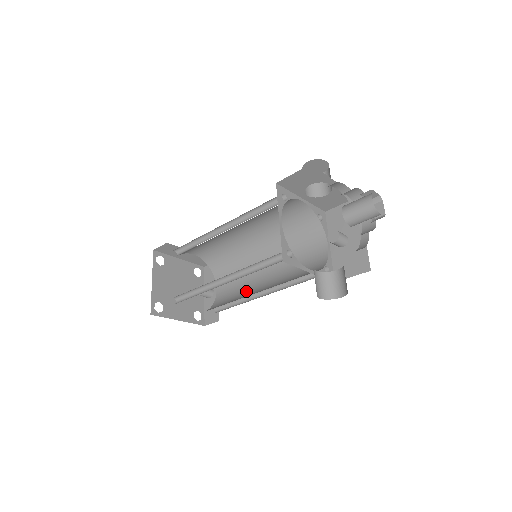
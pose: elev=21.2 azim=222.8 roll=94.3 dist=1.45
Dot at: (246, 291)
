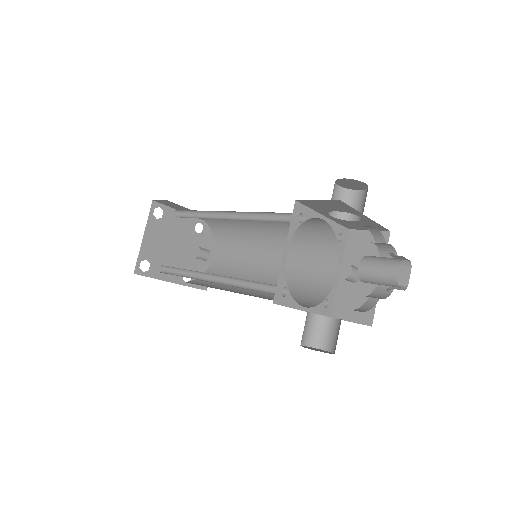
Dot at: (239, 277)
